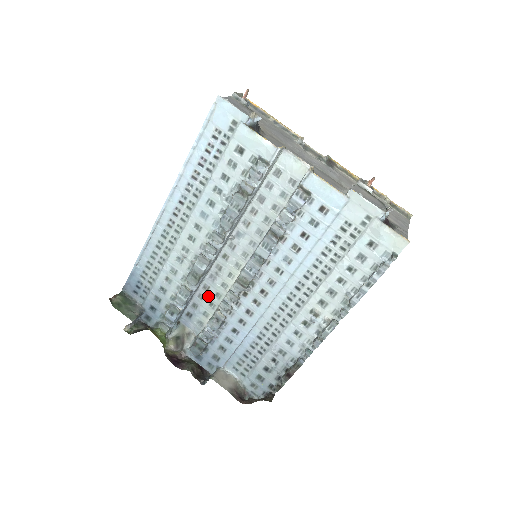
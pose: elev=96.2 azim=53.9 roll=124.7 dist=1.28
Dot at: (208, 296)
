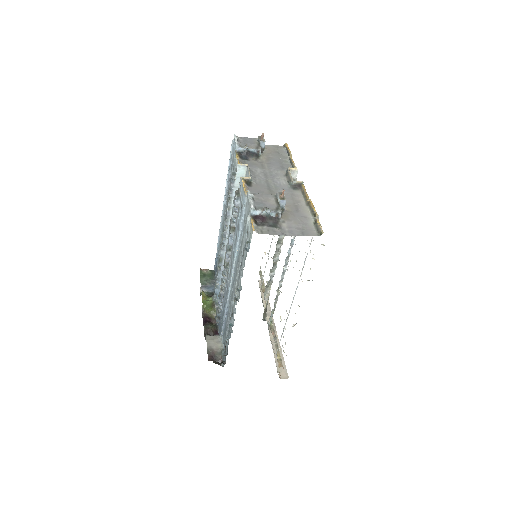
Dot at: occluded
